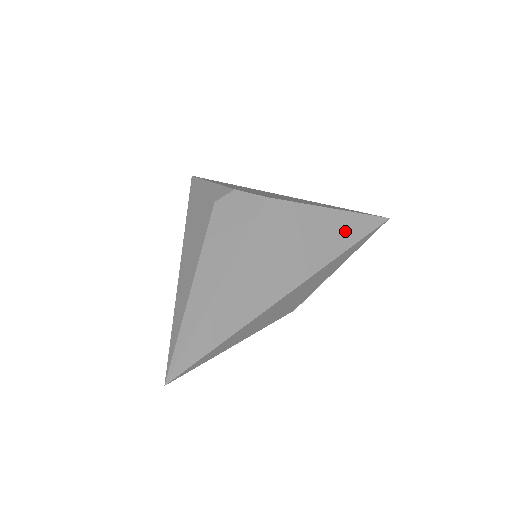
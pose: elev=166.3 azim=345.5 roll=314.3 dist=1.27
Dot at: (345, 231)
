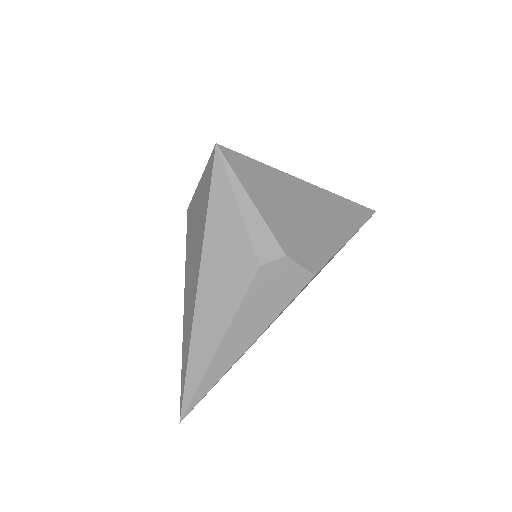
Dot at: occluded
